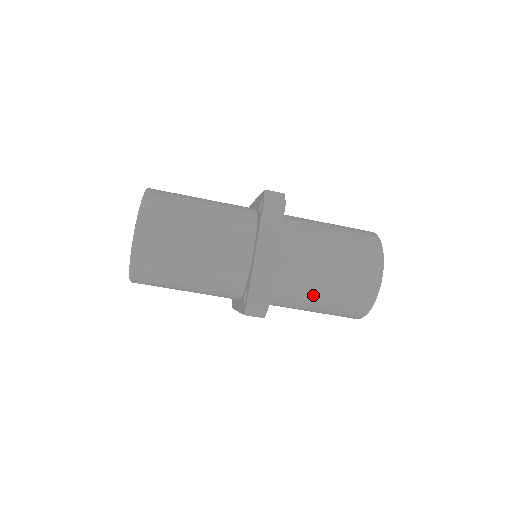
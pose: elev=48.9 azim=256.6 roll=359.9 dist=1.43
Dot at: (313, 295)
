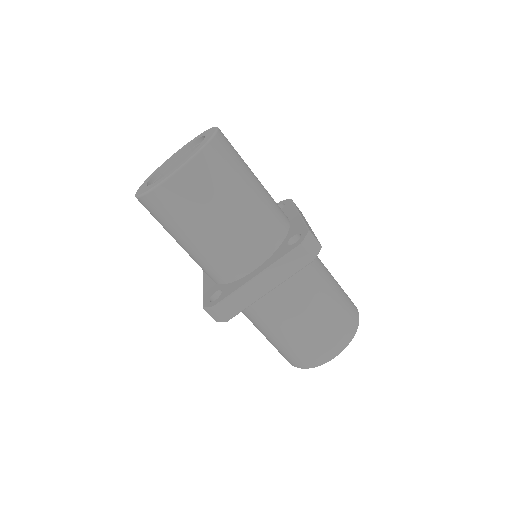
Dot at: (324, 288)
